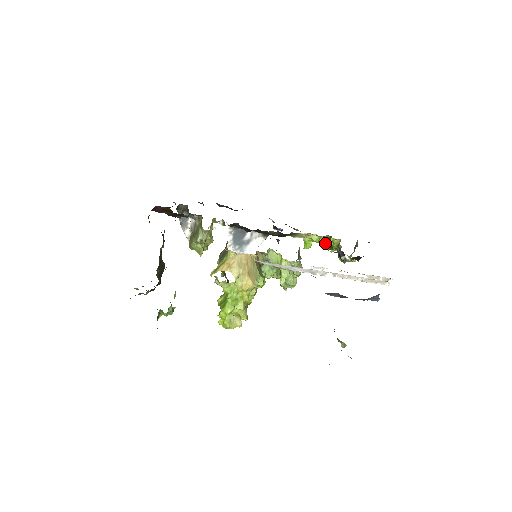
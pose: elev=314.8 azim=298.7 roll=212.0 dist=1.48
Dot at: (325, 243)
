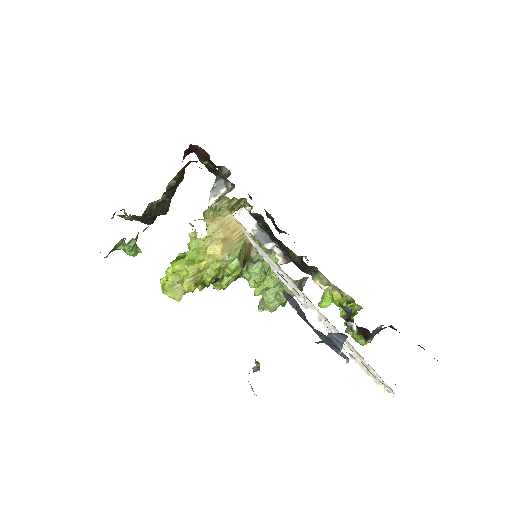
Dot at: occluded
